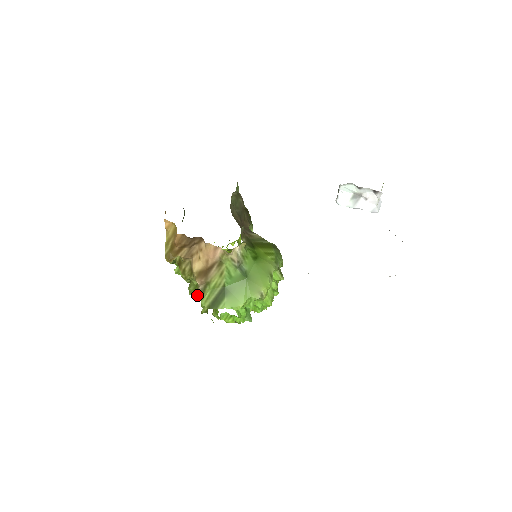
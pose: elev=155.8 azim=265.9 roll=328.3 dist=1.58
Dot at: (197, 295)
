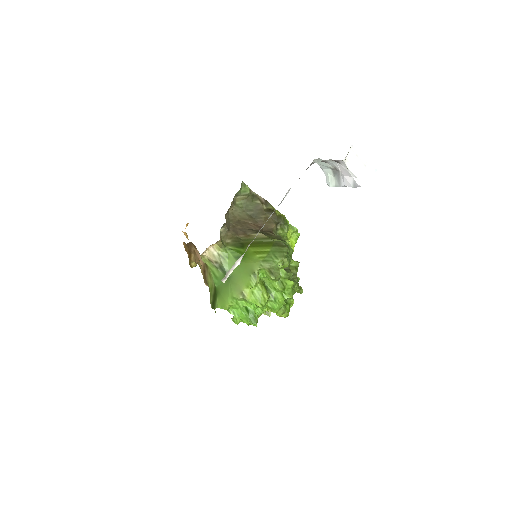
Dot at: occluded
